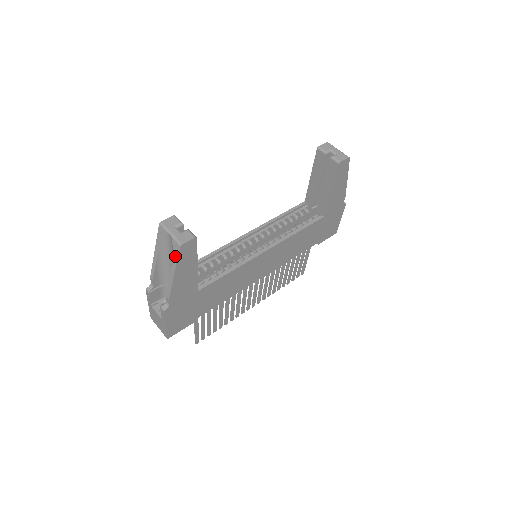
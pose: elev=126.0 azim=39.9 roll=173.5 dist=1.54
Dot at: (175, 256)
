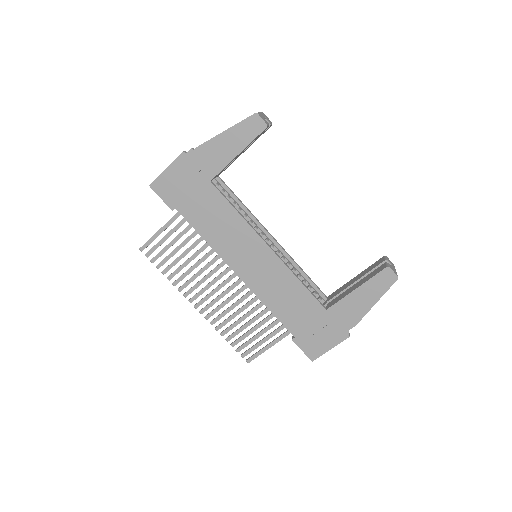
Dot at: (243, 120)
